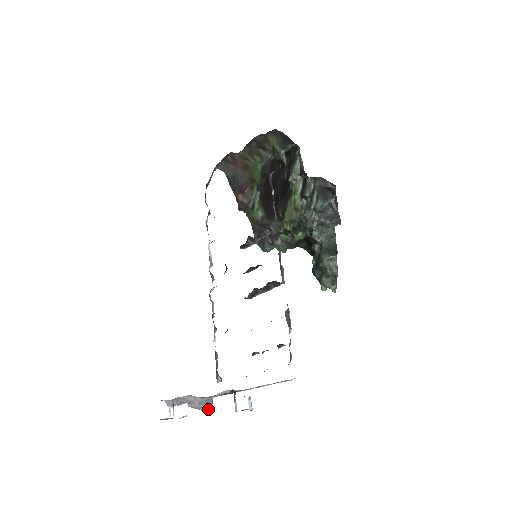
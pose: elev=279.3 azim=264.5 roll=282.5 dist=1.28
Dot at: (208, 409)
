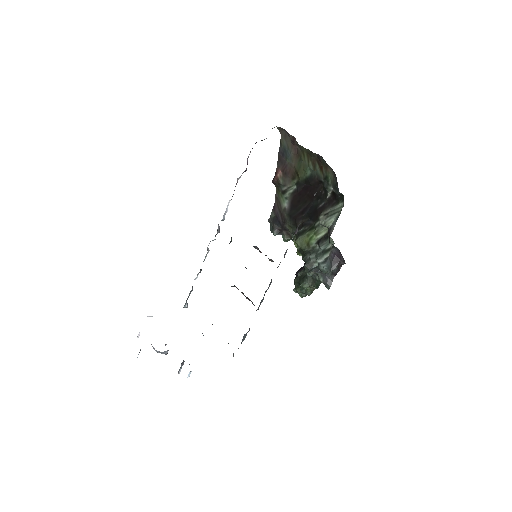
Dot at: (163, 353)
